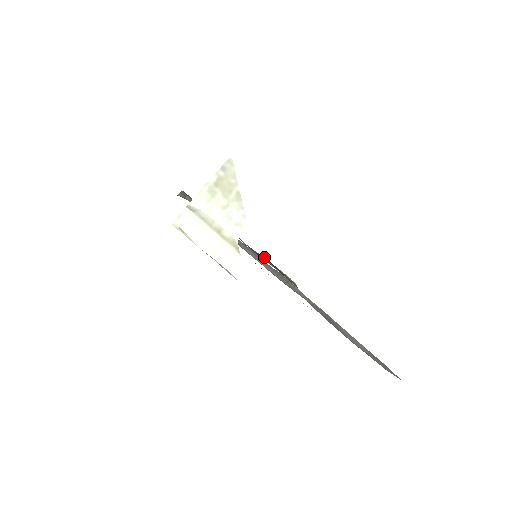
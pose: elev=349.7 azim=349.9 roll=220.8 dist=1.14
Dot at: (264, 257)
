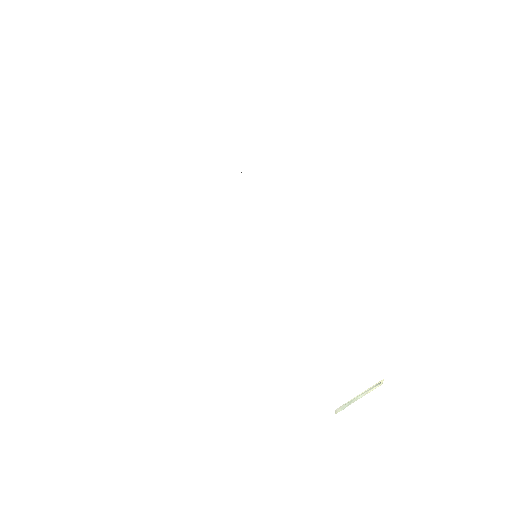
Dot at: occluded
